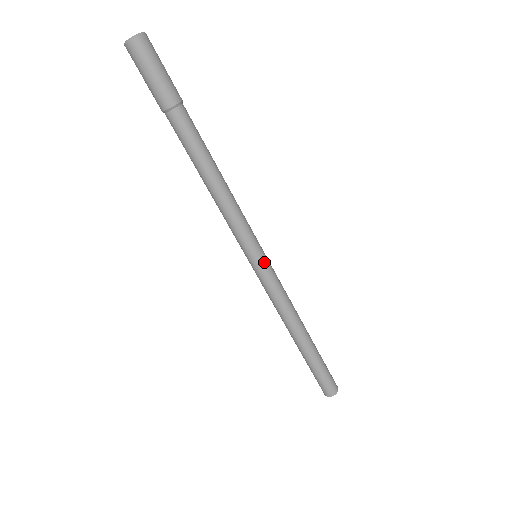
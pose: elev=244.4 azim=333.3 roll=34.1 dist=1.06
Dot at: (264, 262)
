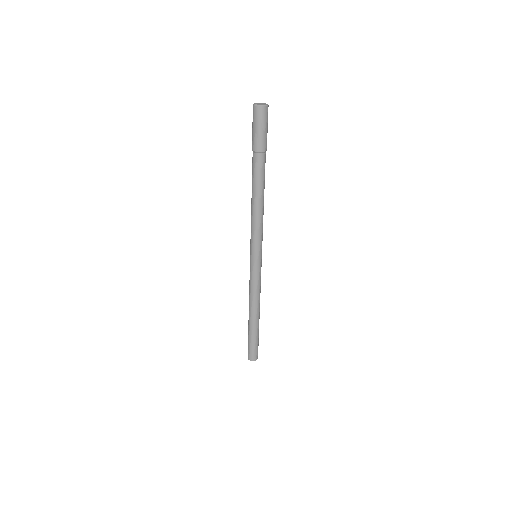
Dot at: occluded
